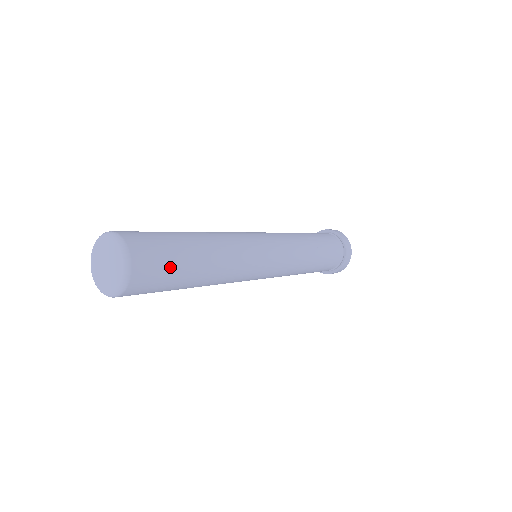
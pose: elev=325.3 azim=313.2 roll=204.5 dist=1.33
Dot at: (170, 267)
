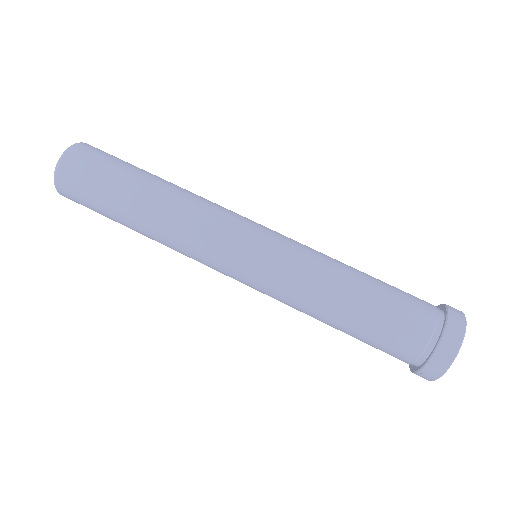
Dot at: (108, 166)
